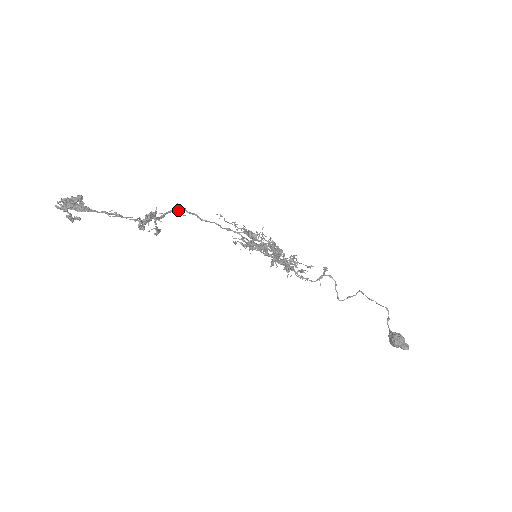
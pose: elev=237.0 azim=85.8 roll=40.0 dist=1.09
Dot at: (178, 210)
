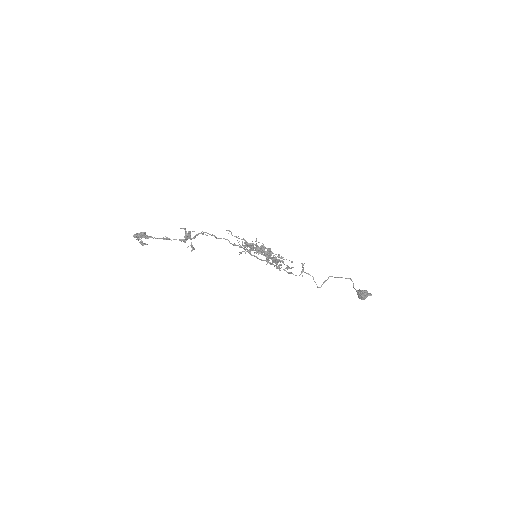
Dot at: (202, 233)
